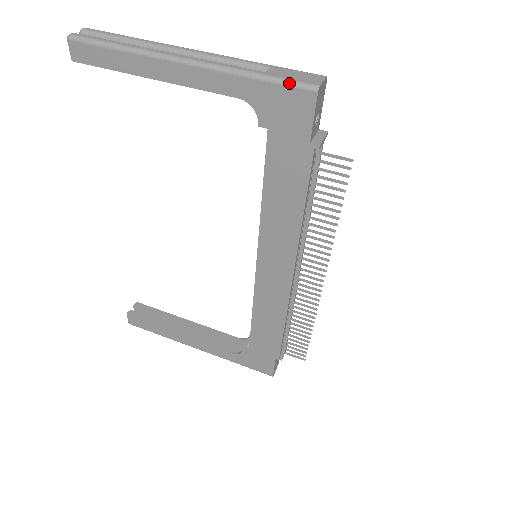
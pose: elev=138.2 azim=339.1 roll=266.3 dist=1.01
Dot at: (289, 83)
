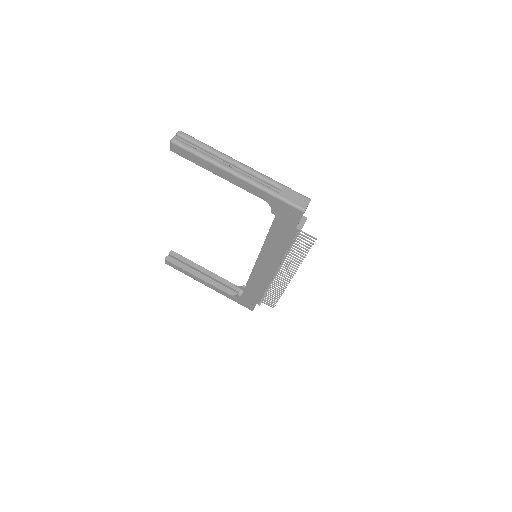
Dot at: (291, 204)
